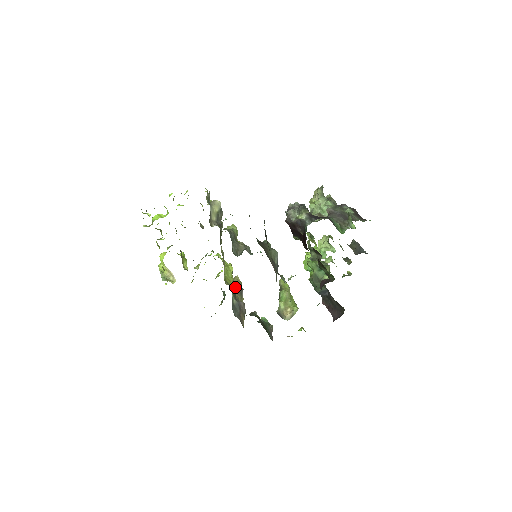
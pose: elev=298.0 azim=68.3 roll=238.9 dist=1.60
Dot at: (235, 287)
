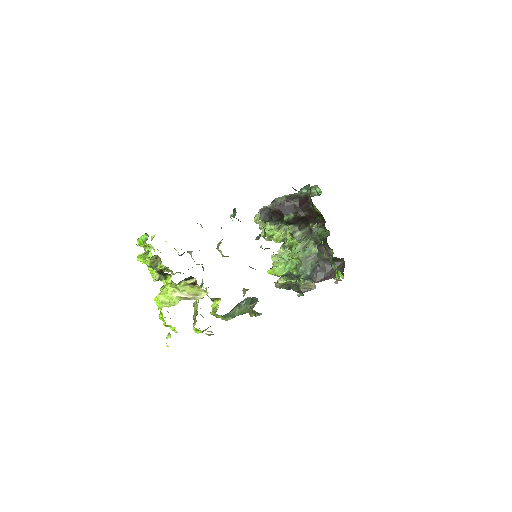
Dot at: occluded
